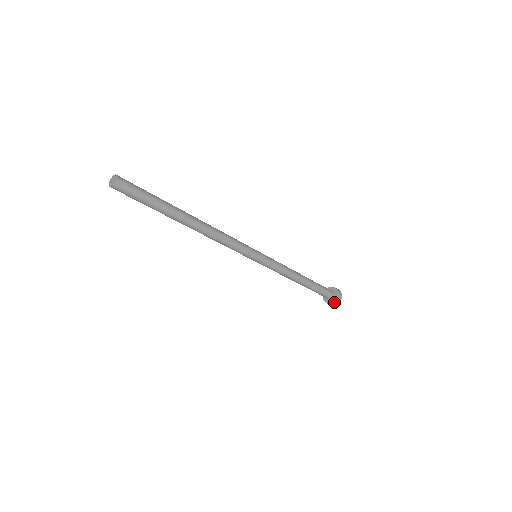
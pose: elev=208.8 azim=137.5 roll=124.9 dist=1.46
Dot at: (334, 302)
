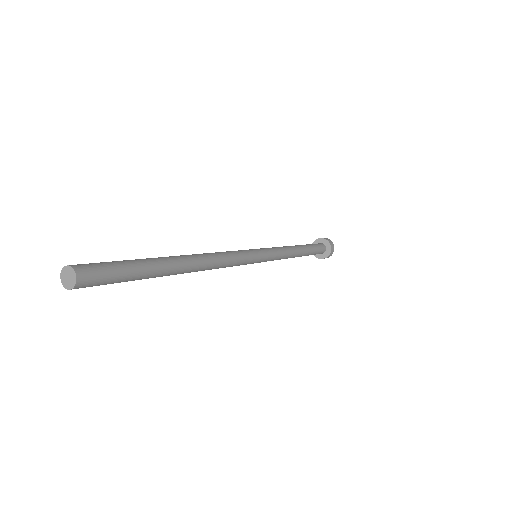
Dot at: (330, 254)
